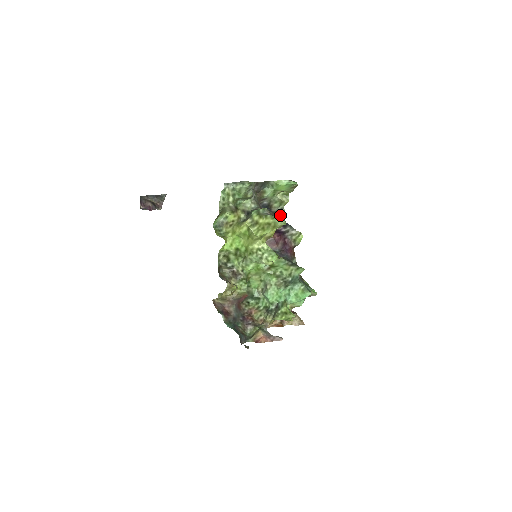
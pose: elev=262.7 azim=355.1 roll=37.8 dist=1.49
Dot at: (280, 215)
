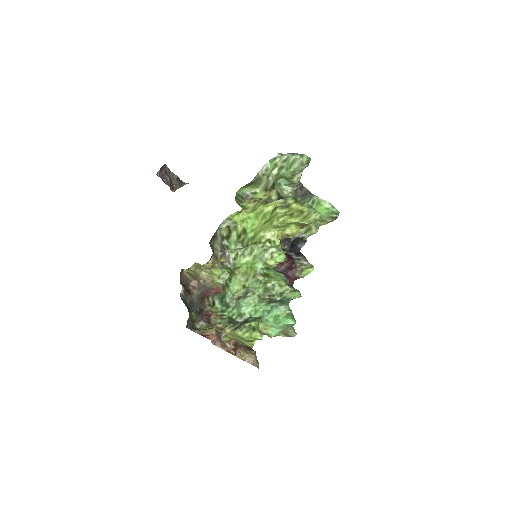
Dot at: (299, 242)
